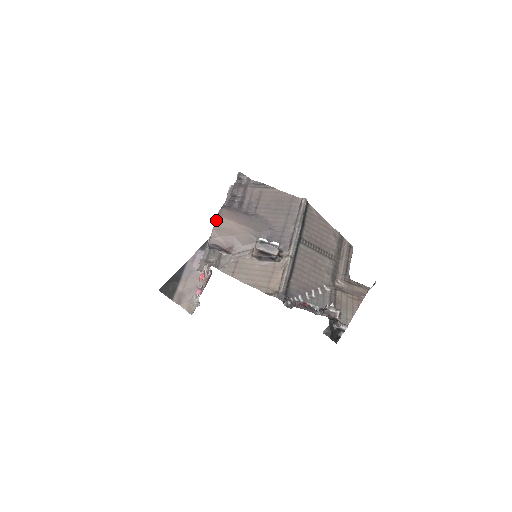
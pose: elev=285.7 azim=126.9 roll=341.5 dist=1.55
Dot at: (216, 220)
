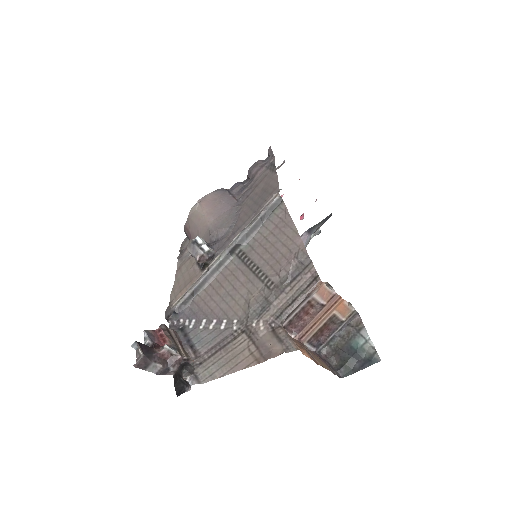
Dot at: (194, 205)
